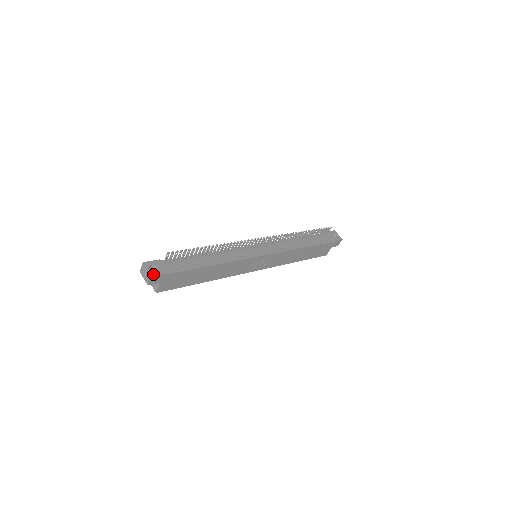
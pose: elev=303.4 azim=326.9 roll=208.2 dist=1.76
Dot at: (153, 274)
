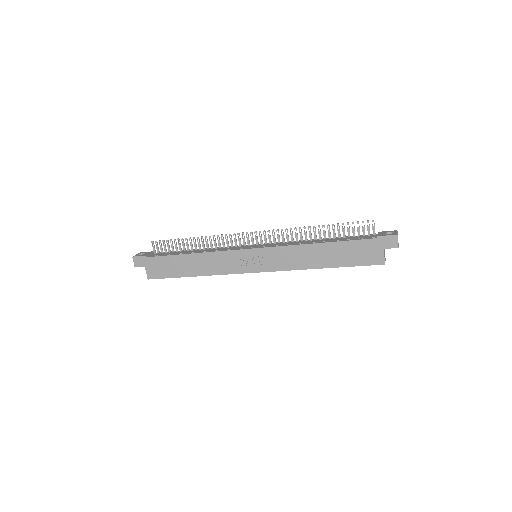
Dot at: (135, 256)
